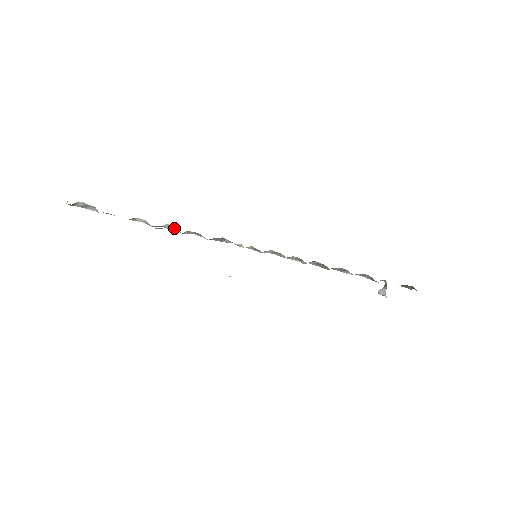
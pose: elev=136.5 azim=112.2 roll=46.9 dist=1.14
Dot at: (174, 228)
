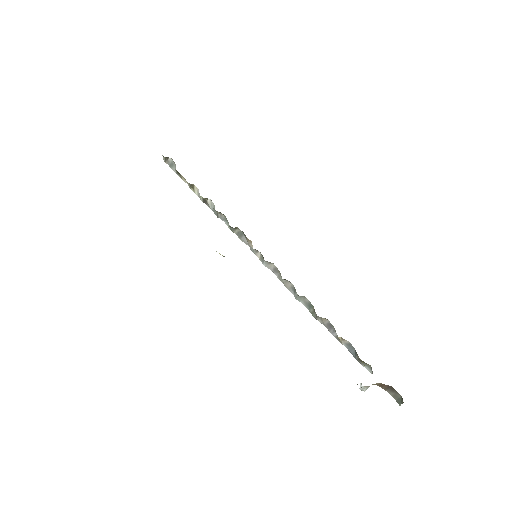
Dot at: (214, 207)
